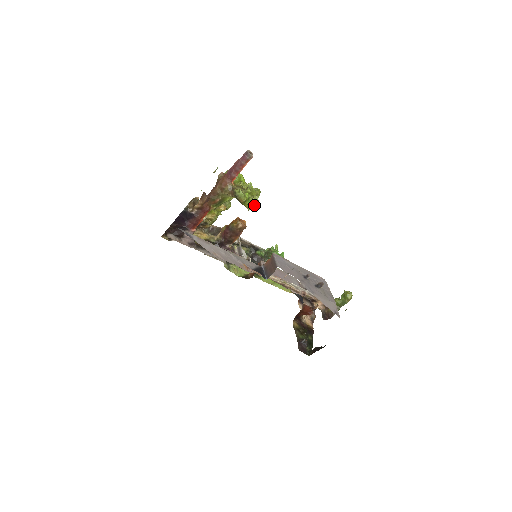
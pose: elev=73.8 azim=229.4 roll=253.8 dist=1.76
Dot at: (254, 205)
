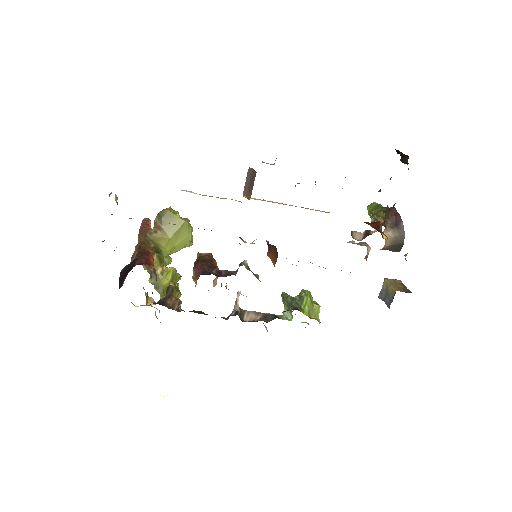
Dot at: (188, 220)
